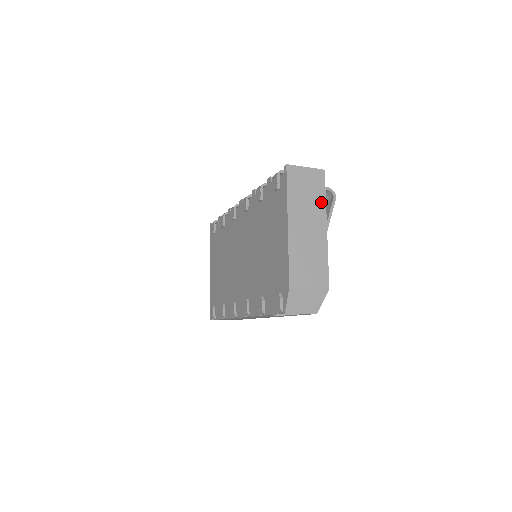
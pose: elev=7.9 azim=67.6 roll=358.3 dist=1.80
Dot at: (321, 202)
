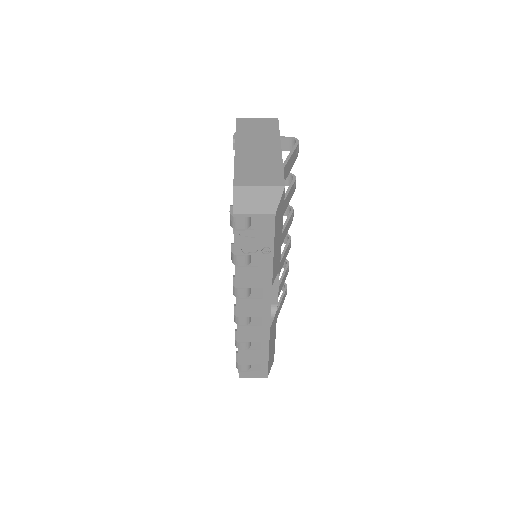
Dot at: (274, 135)
